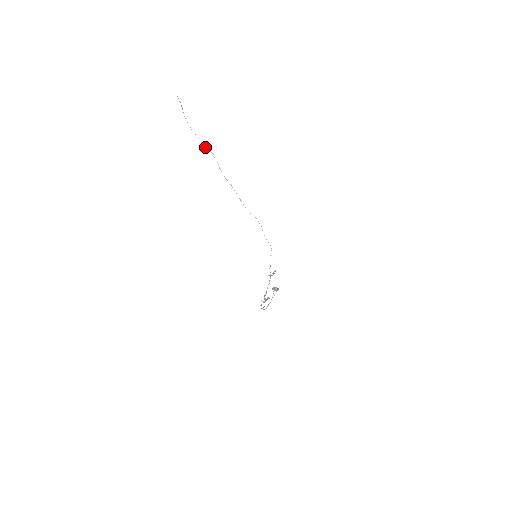
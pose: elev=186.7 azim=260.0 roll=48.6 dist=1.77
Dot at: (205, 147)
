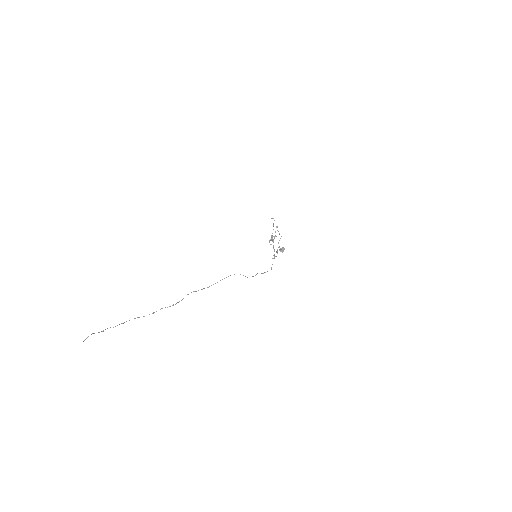
Dot at: occluded
